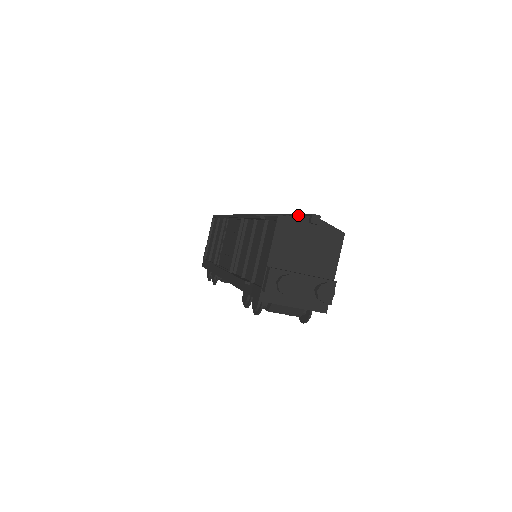
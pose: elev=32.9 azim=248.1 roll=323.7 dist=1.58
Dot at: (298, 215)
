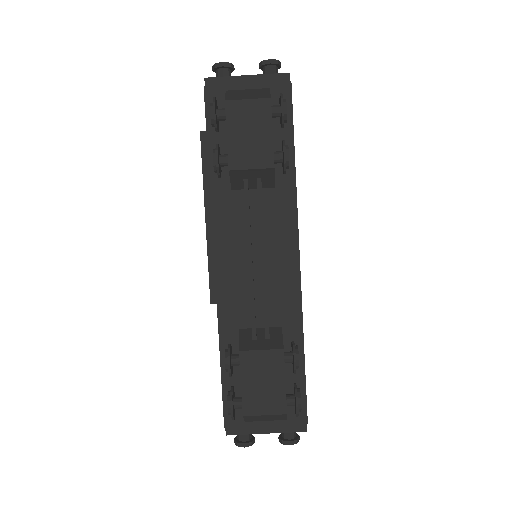
Dot at: occluded
